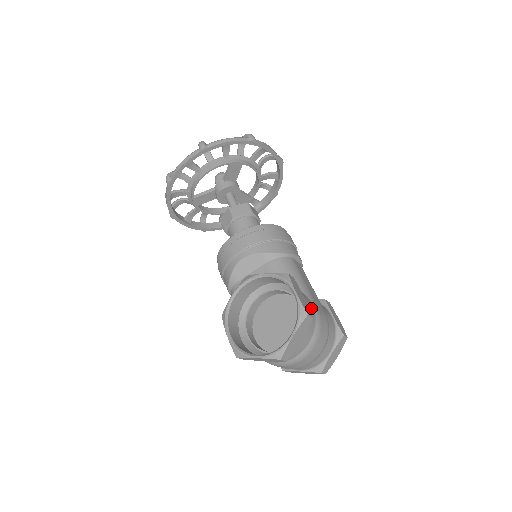
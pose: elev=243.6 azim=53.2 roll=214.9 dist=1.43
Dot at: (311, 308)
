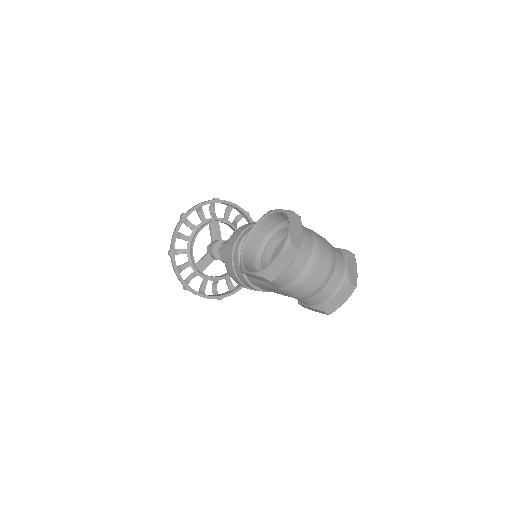
Dot at: occluded
